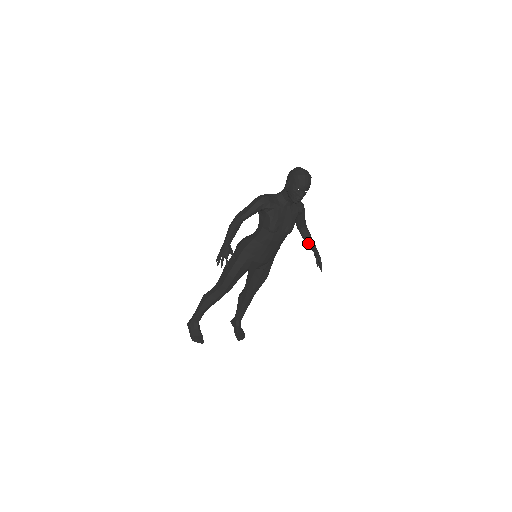
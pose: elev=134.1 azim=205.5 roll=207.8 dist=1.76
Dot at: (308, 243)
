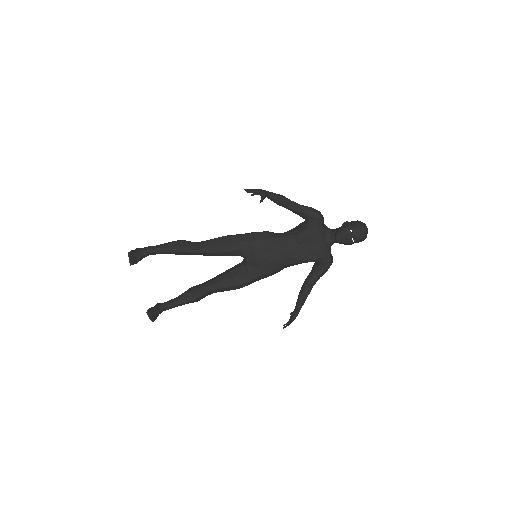
Dot at: (299, 298)
